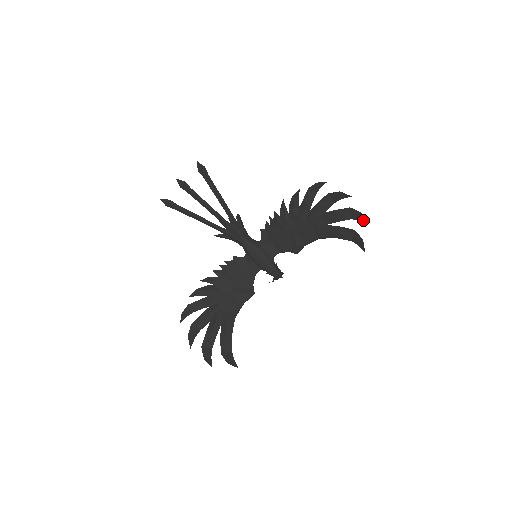
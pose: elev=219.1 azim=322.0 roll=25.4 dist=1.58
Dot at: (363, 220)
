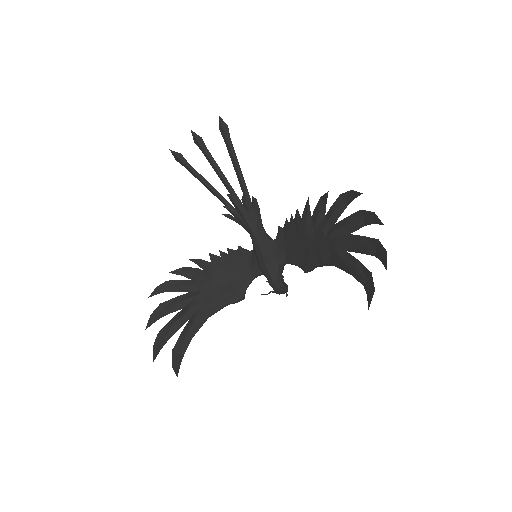
Dot at: (385, 264)
